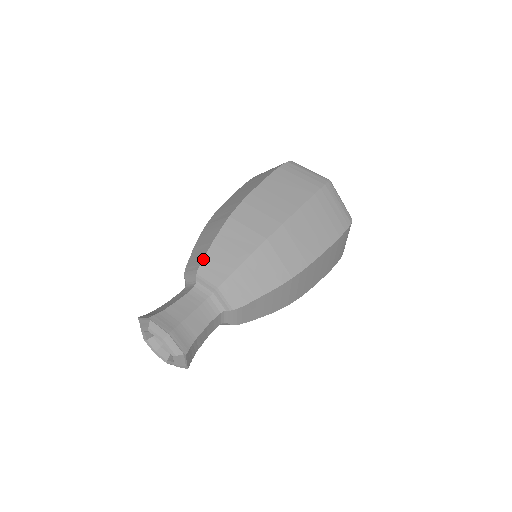
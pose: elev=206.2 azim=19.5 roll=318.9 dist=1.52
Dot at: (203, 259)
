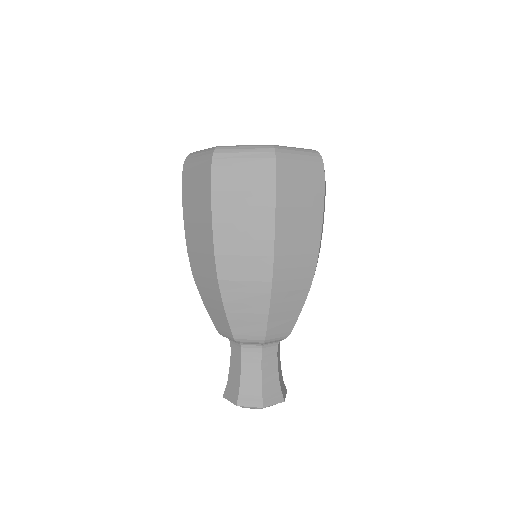
Dot at: occluded
